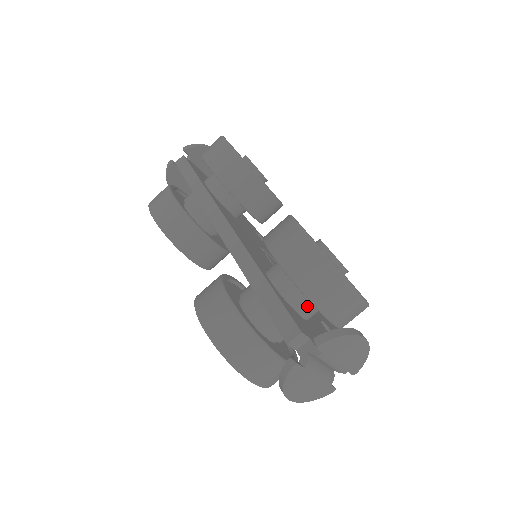
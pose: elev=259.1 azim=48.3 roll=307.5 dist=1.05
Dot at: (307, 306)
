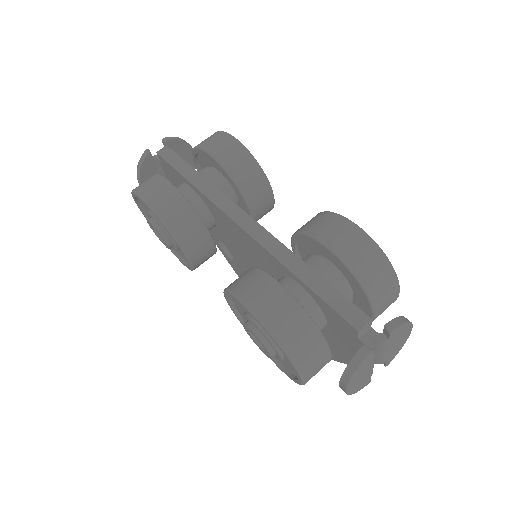
Dot at: occluded
